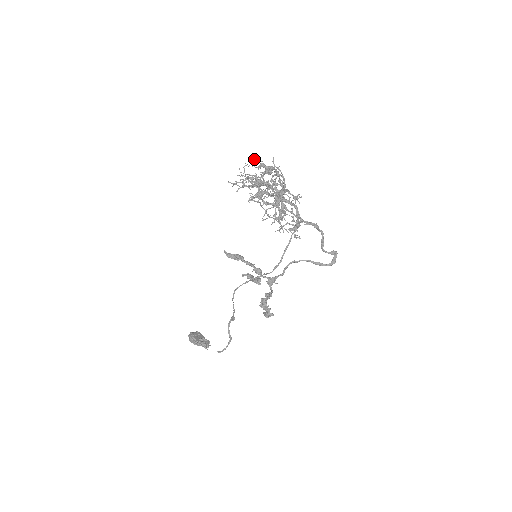
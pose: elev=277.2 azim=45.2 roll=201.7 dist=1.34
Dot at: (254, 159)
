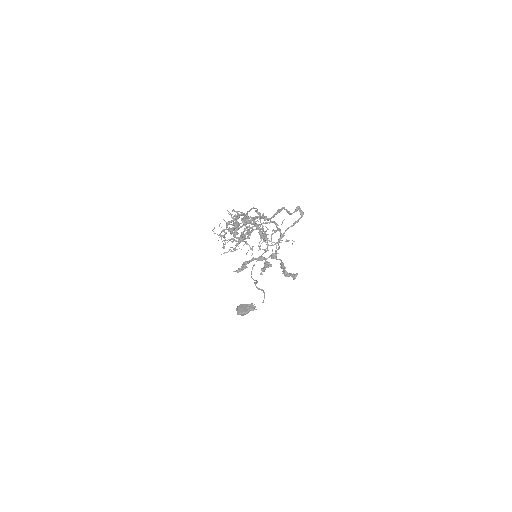
Dot at: (219, 225)
